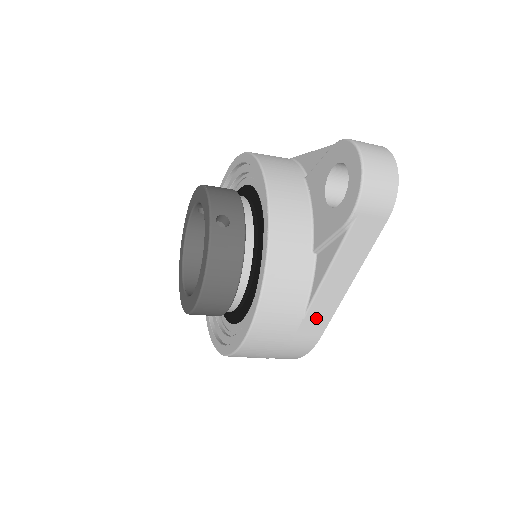
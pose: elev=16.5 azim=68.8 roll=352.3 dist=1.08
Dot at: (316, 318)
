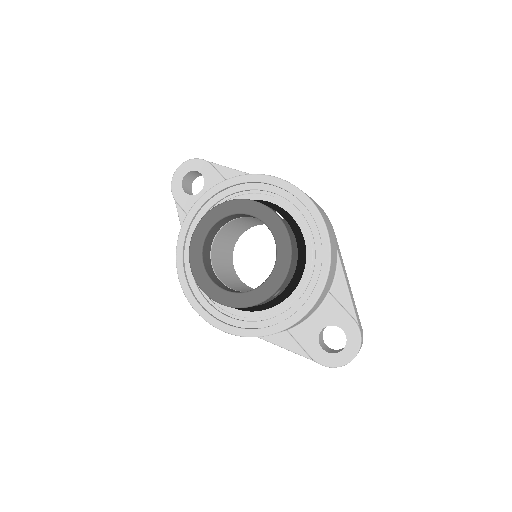
Dot at: occluded
